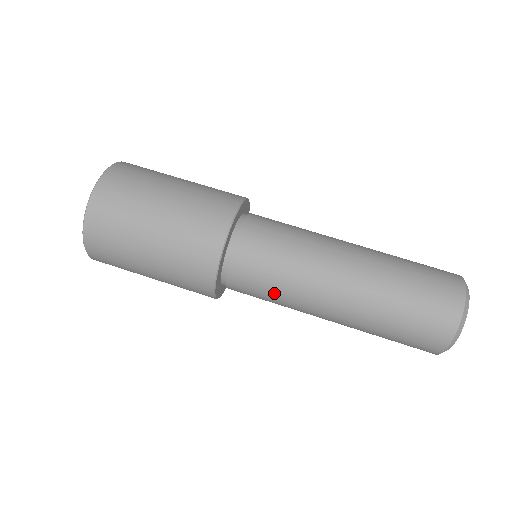
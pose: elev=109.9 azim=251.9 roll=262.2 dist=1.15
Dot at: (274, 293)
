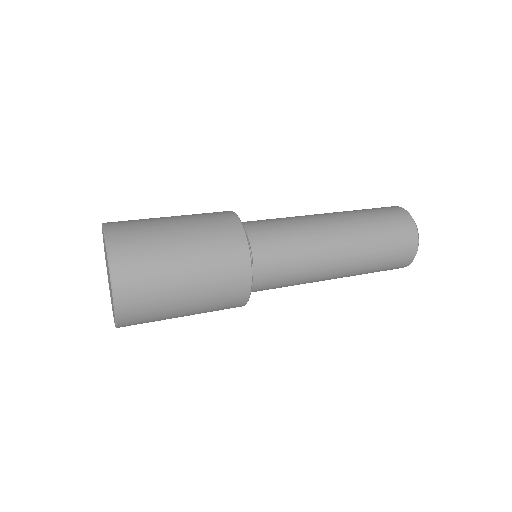
Dot at: (291, 236)
